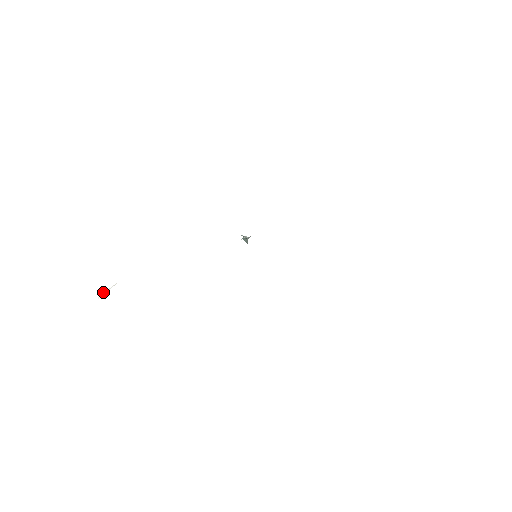
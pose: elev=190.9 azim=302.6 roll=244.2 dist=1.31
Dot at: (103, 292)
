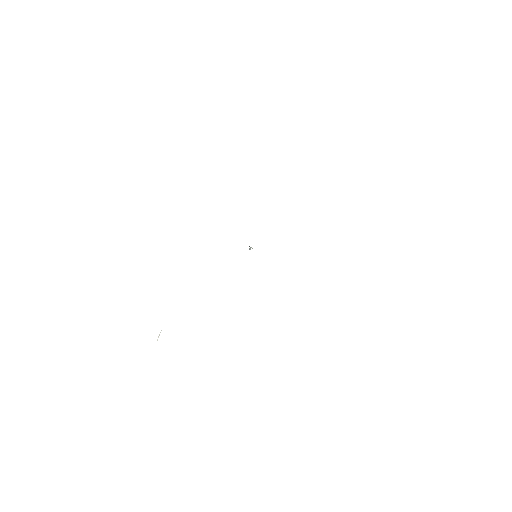
Dot at: (158, 336)
